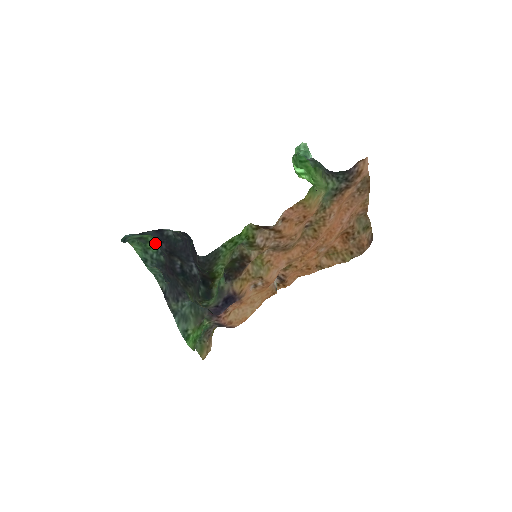
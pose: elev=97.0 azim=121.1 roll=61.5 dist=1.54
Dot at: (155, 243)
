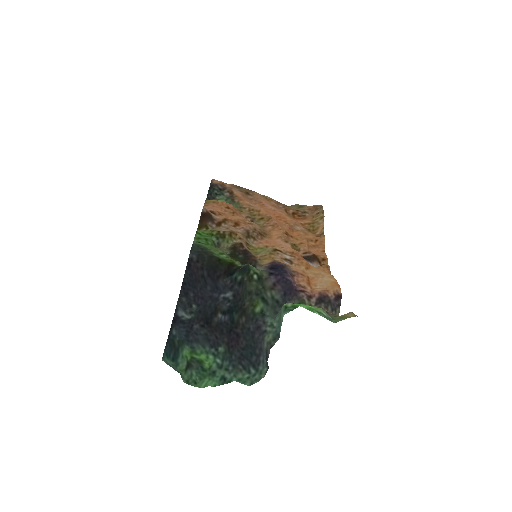
Dot at: (205, 355)
